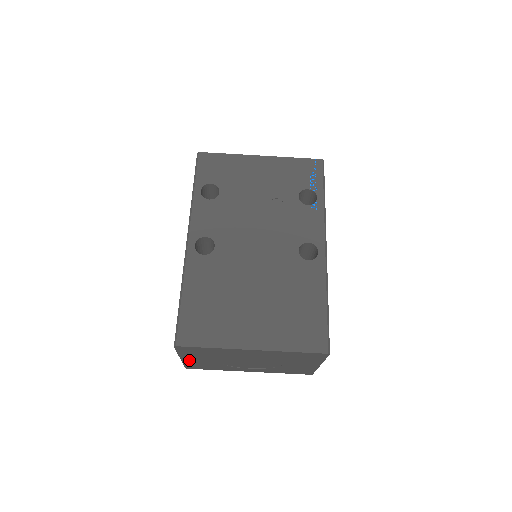
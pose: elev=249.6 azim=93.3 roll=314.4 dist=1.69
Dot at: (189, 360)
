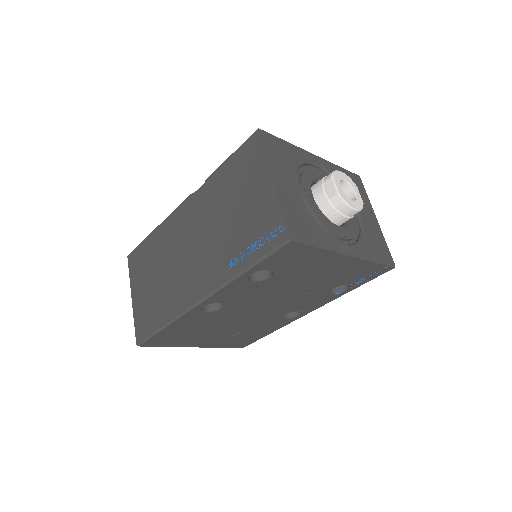
Dot at: occluded
